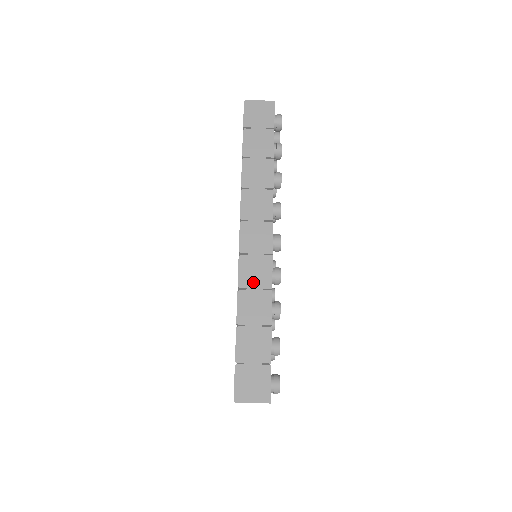
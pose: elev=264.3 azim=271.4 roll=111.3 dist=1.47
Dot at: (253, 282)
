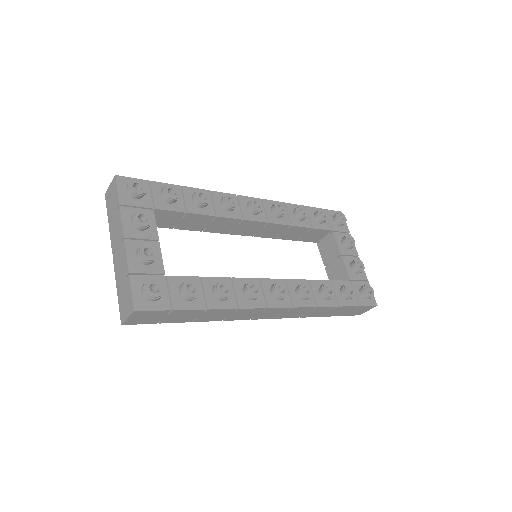
Dot at: (302, 314)
